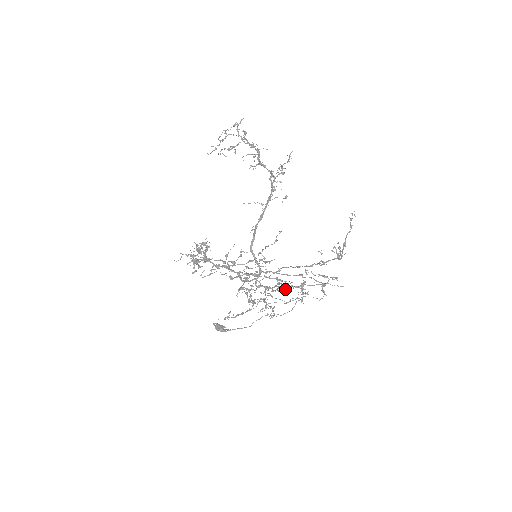
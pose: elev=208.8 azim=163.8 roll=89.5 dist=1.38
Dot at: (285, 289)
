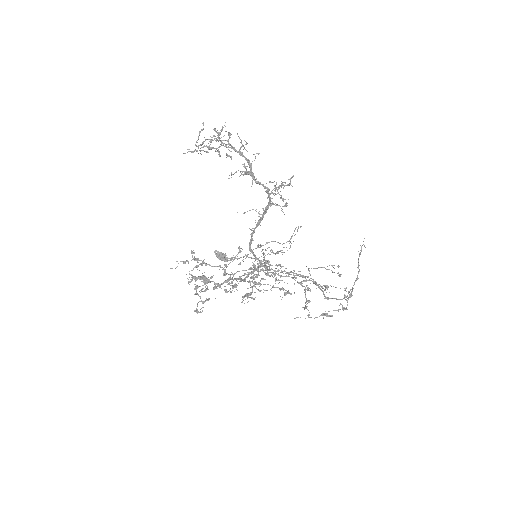
Dot at: occluded
